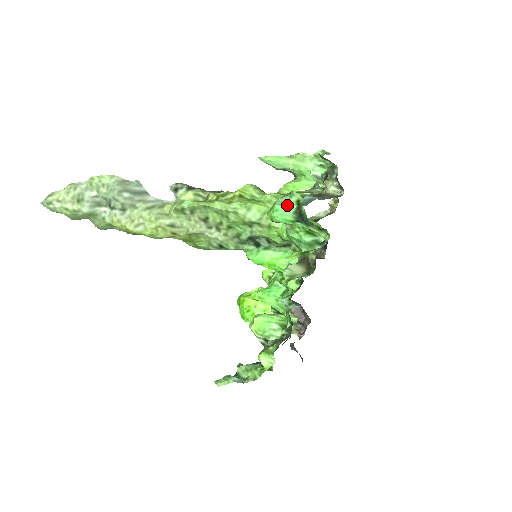
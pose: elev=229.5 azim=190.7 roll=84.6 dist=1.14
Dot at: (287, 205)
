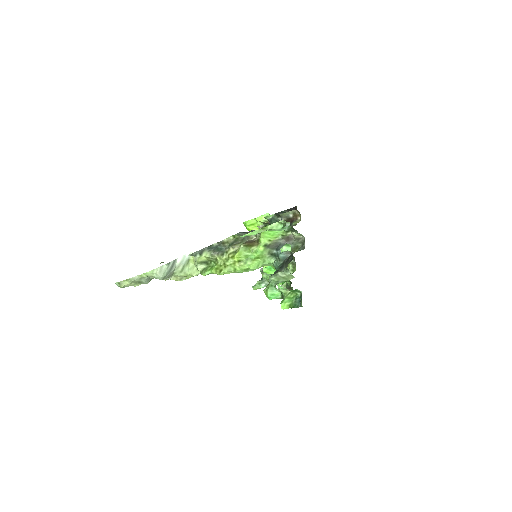
Dot at: (275, 294)
